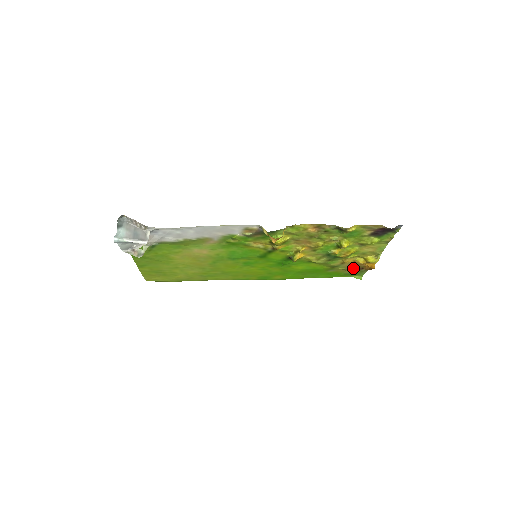
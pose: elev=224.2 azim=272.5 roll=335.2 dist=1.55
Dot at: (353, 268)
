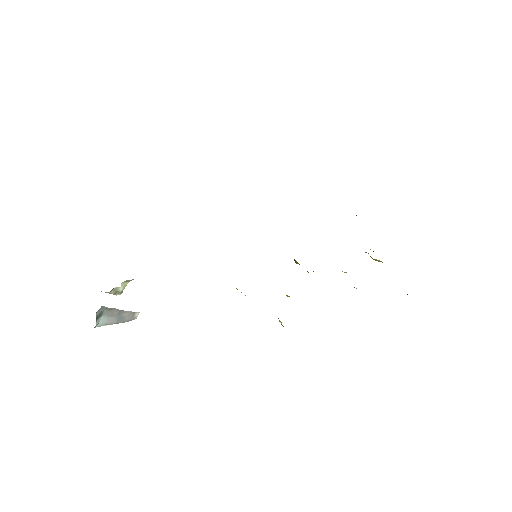
Dot at: occluded
